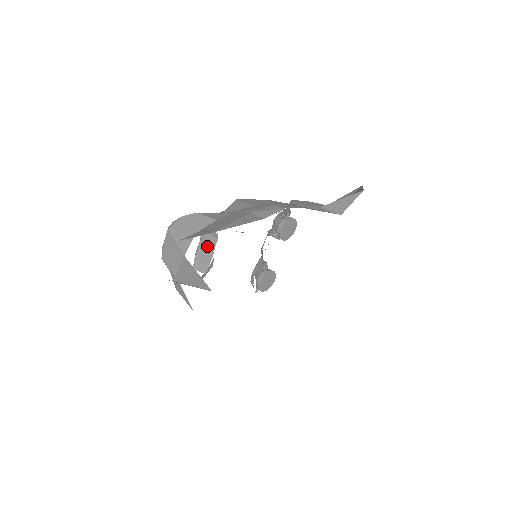
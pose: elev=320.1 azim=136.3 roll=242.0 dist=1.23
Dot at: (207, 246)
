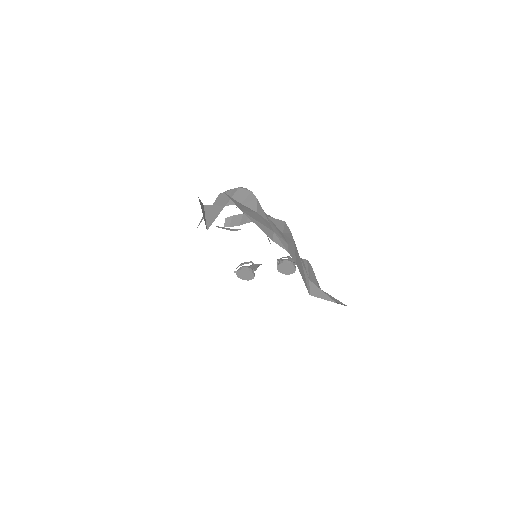
Dot at: (243, 219)
